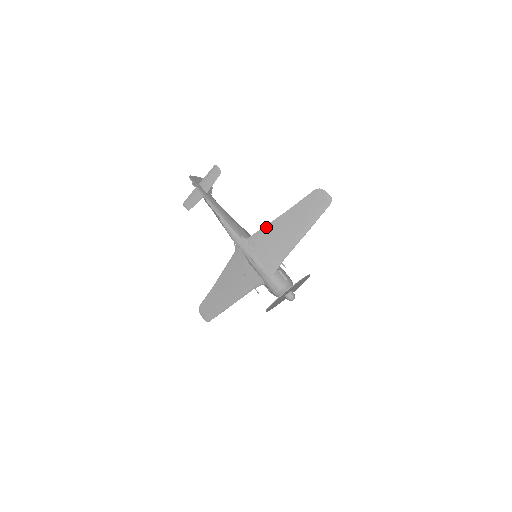
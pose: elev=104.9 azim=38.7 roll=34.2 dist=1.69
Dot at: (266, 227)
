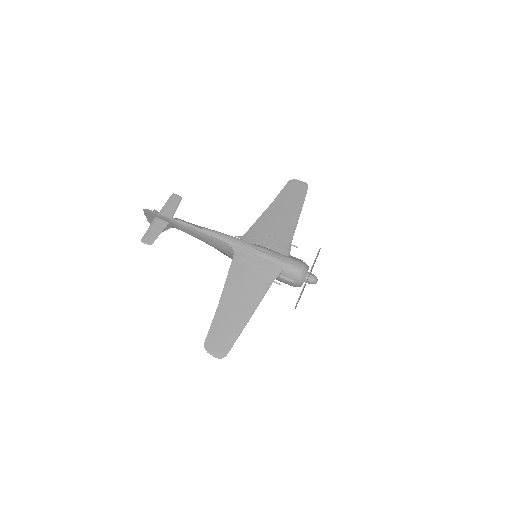
Dot at: (259, 220)
